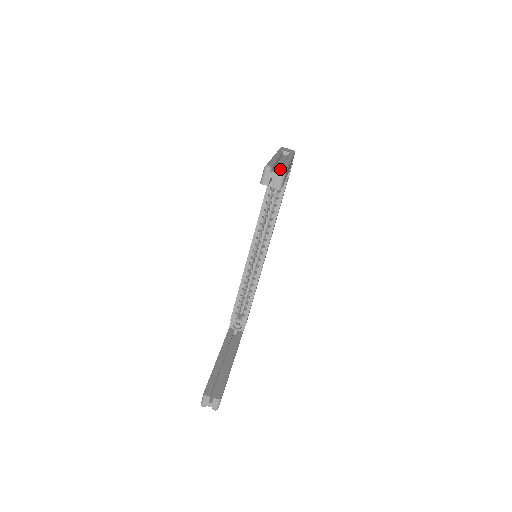
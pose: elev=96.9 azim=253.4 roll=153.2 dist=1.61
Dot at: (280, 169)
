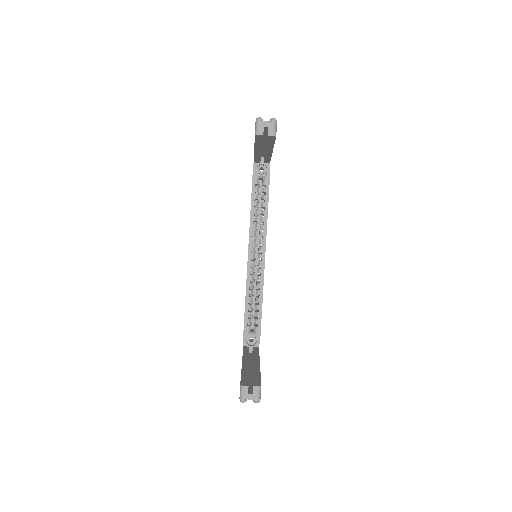
Dot at: (271, 118)
